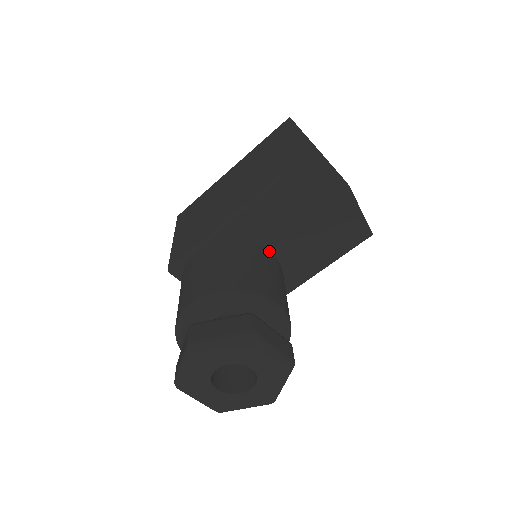
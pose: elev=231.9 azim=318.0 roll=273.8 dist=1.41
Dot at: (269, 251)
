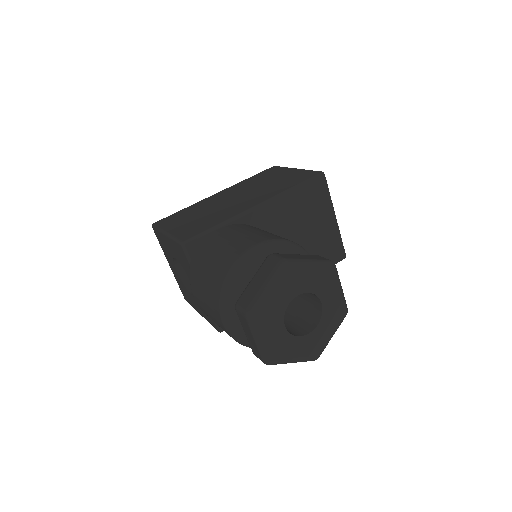
Dot at: occluded
